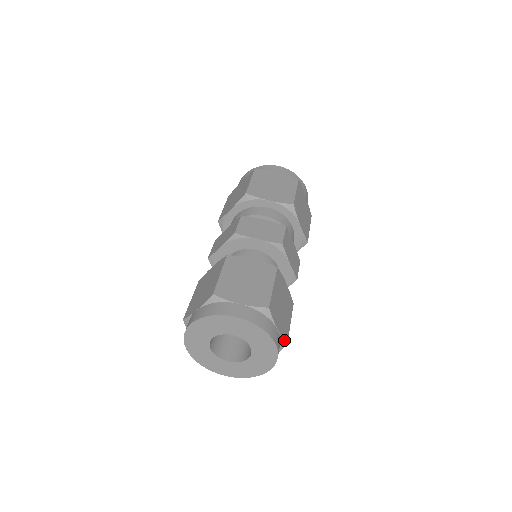
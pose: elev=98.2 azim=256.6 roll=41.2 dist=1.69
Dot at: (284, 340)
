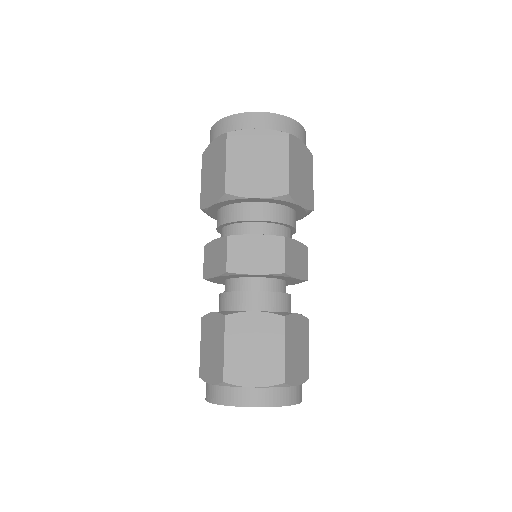
Dot at: (305, 380)
